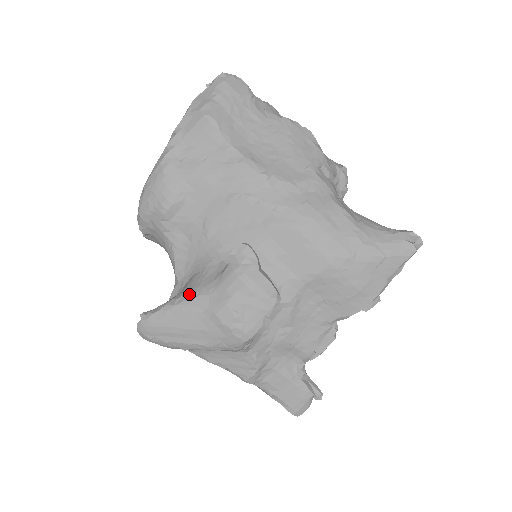
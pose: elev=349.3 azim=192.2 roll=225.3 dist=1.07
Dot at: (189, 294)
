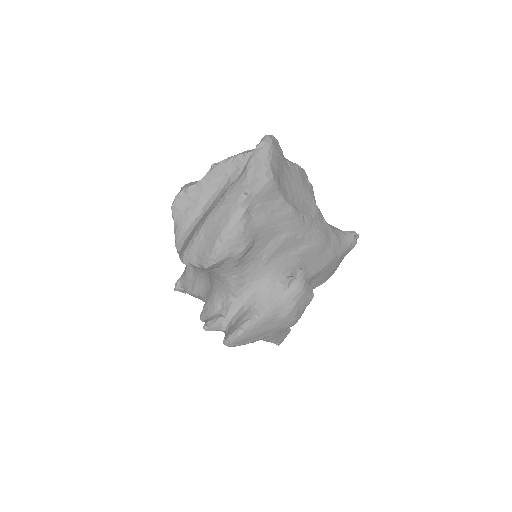
Dot at: (266, 309)
